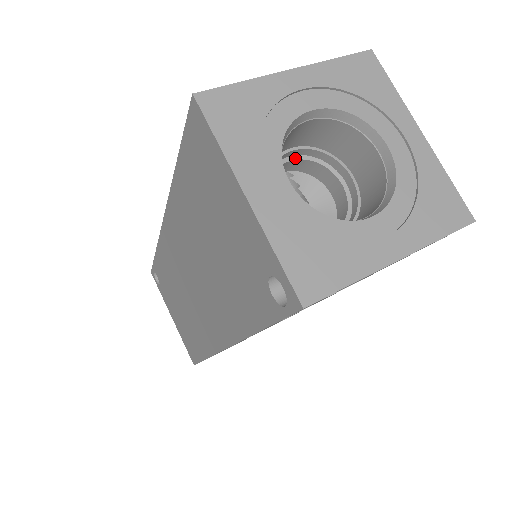
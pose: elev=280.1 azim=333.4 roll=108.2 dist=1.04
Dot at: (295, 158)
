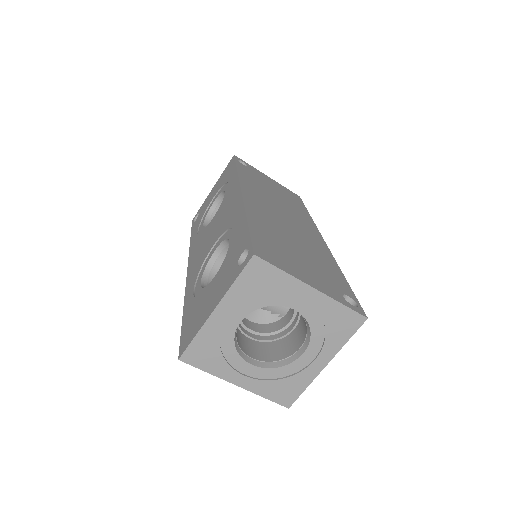
Dot at: occluded
